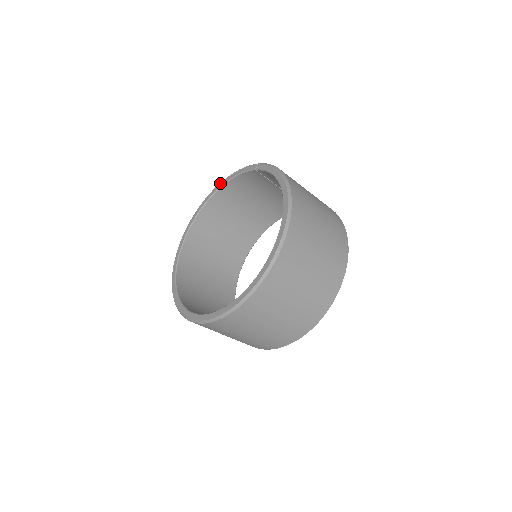
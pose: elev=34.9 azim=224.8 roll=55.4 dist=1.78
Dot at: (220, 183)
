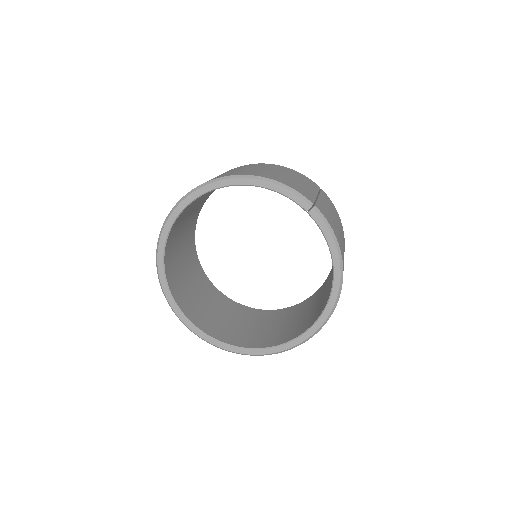
Dot at: (247, 179)
